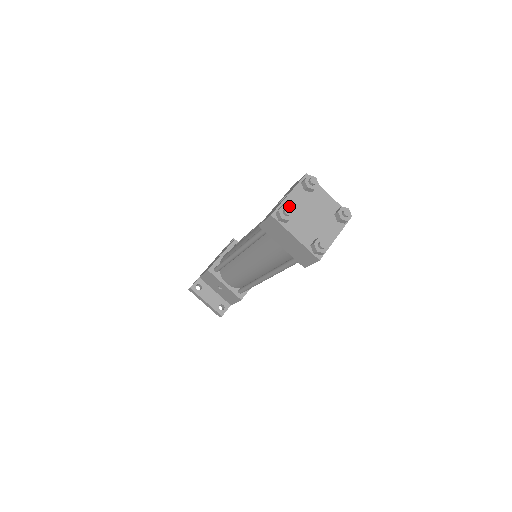
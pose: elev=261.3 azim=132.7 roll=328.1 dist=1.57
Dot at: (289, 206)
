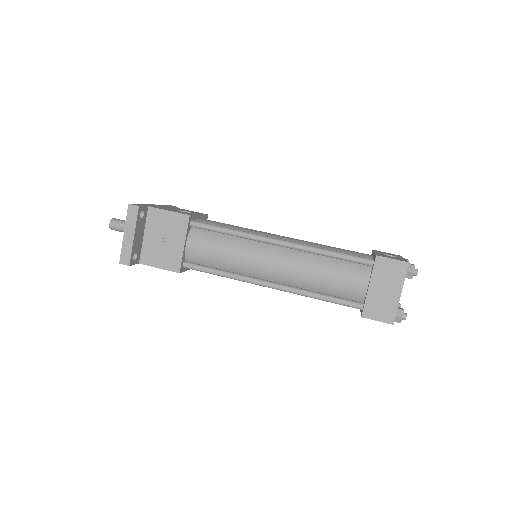
Dot at: occluded
